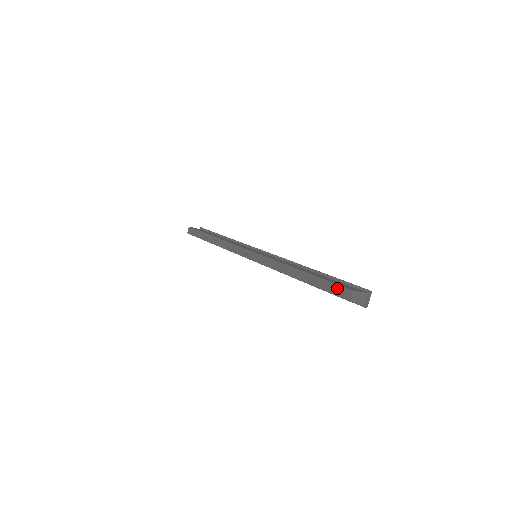
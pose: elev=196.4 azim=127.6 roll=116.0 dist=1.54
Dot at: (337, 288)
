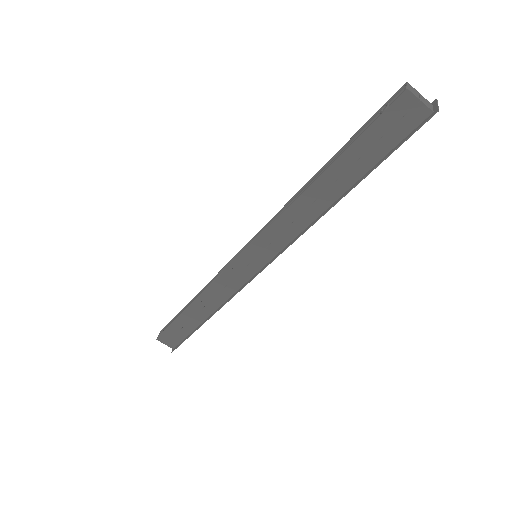
Dot at: (382, 109)
